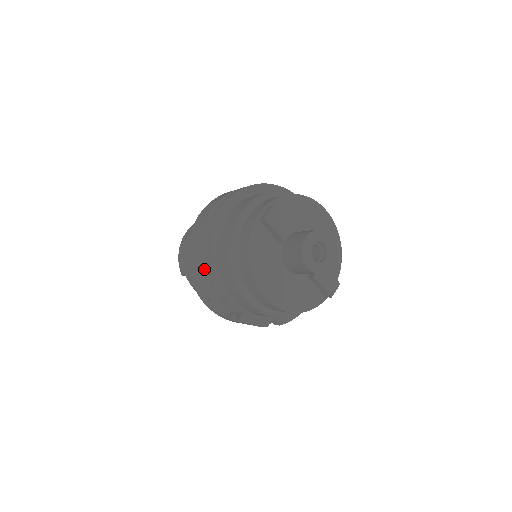
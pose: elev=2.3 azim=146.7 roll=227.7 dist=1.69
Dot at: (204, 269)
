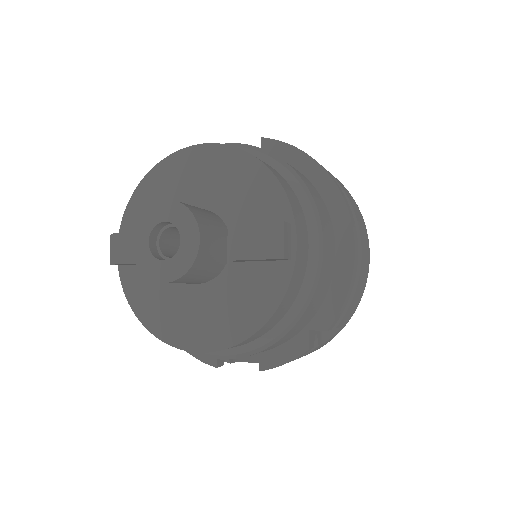
Dot at: occluded
